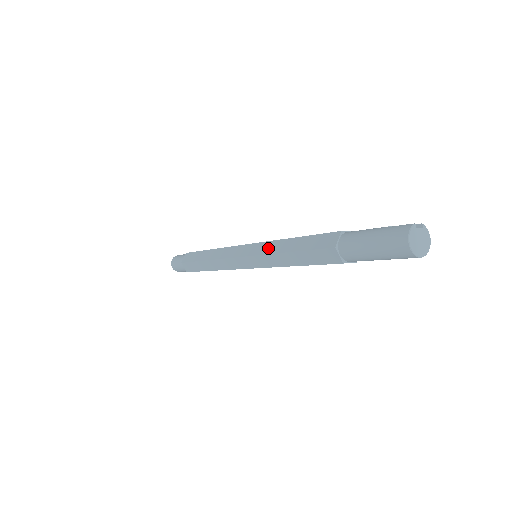
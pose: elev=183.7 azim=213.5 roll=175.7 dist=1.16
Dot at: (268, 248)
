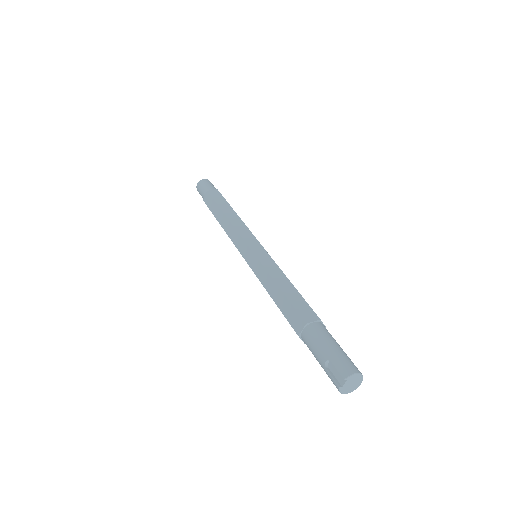
Dot at: occluded
